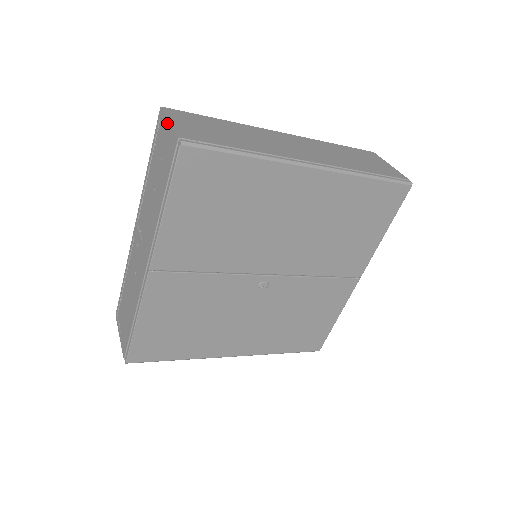
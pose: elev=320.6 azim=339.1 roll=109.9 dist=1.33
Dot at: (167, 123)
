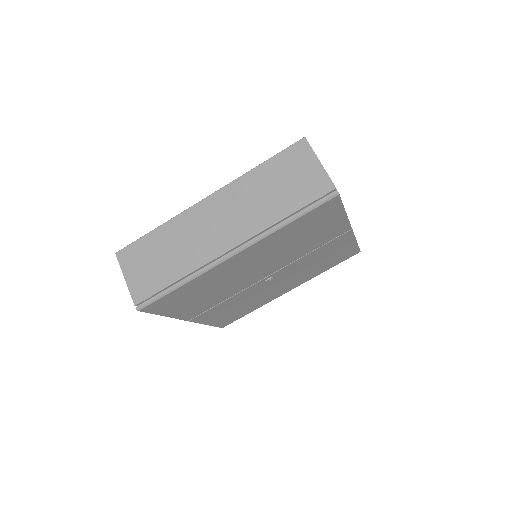
Dot at: (125, 278)
